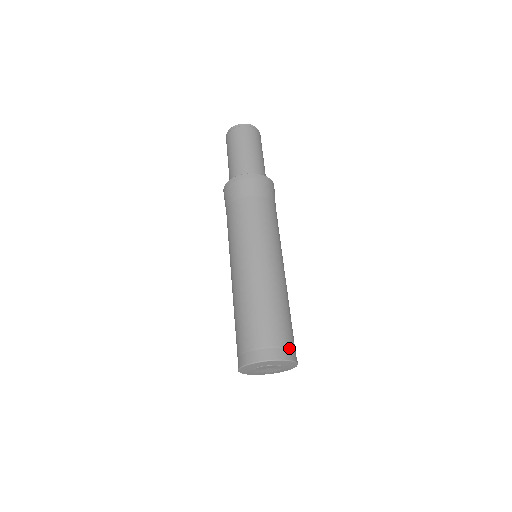
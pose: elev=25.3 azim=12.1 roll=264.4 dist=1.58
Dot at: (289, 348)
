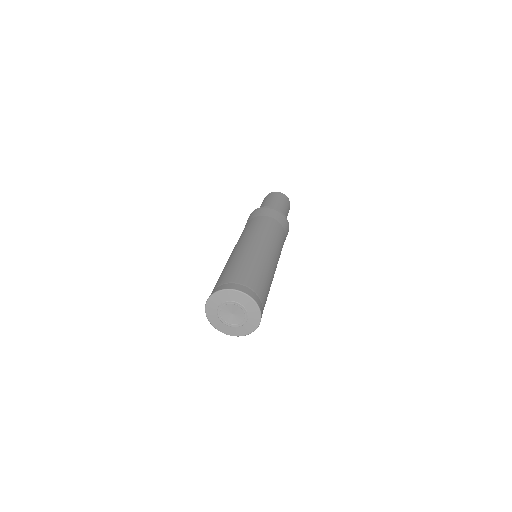
Dot at: occluded
